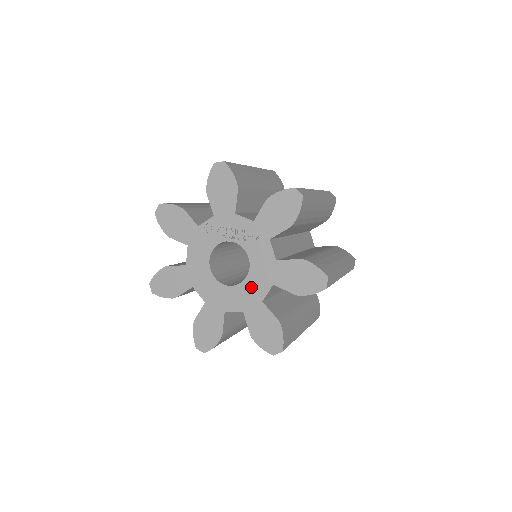
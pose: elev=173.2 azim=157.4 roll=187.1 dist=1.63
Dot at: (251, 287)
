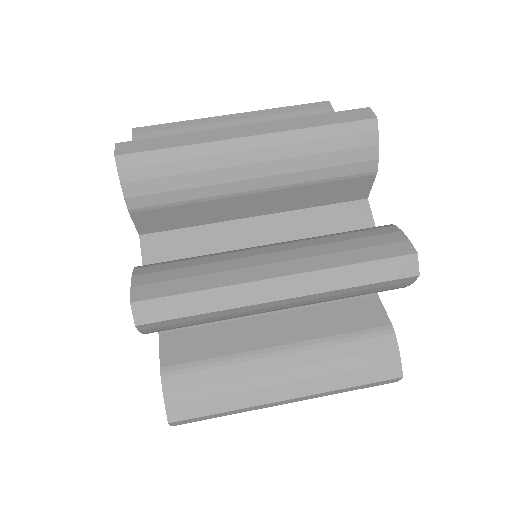
Dot at: occluded
